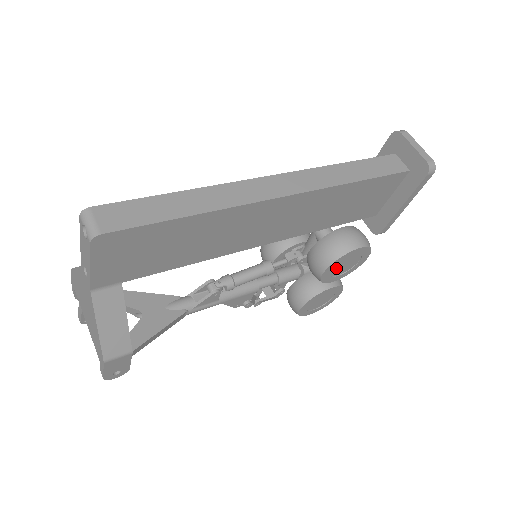
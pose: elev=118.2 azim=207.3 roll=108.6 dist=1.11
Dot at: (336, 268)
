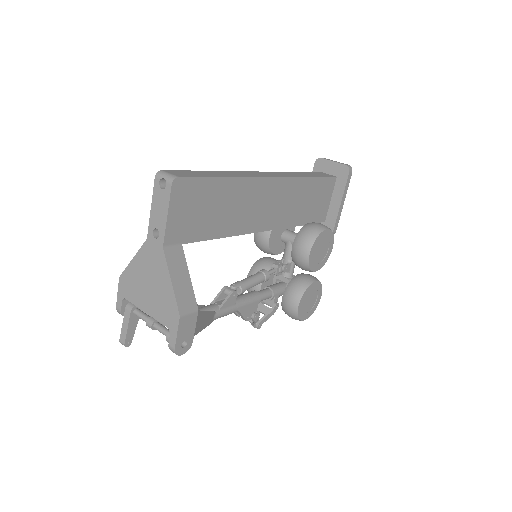
Dot at: (316, 252)
